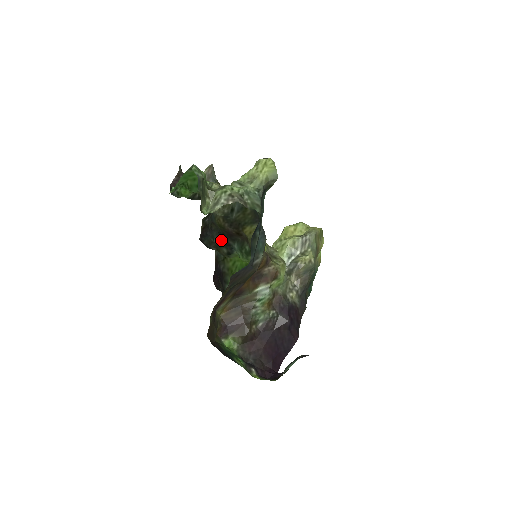
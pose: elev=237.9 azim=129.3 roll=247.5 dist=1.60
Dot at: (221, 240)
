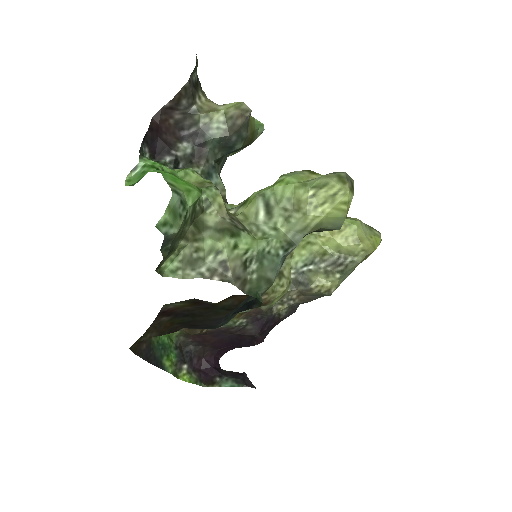
Dot at: occluded
